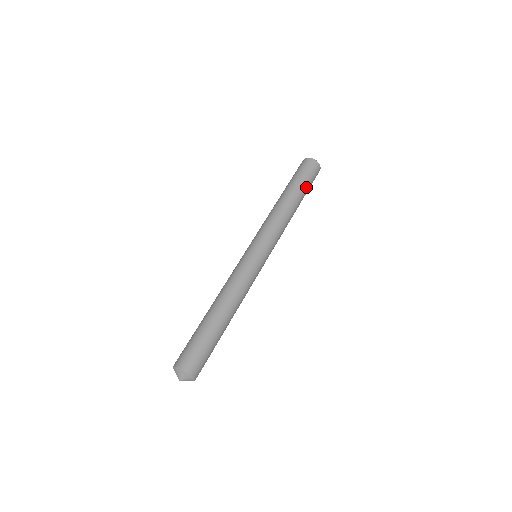
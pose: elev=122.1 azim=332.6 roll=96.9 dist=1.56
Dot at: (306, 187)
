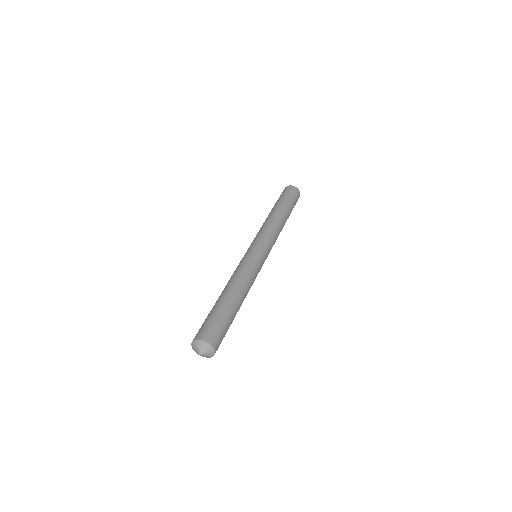
Dot at: (286, 201)
